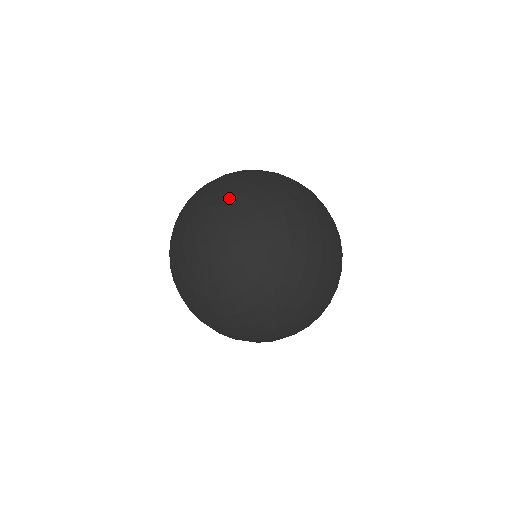
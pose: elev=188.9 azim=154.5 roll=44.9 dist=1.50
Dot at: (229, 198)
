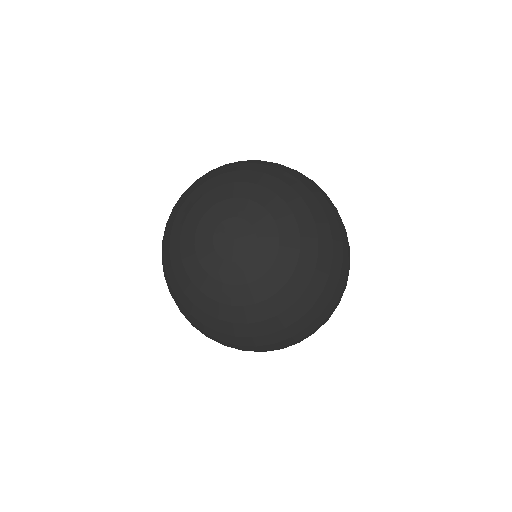
Dot at: (266, 197)
